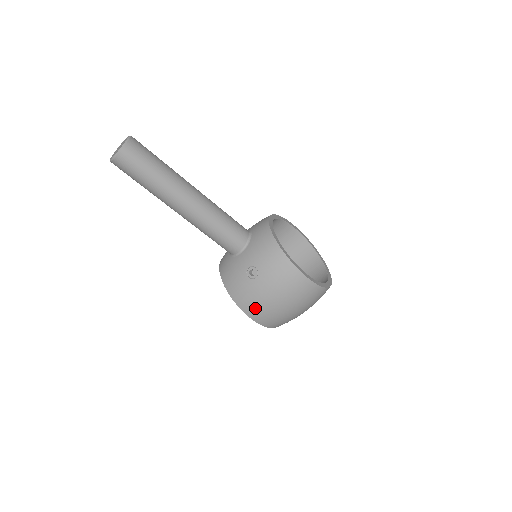
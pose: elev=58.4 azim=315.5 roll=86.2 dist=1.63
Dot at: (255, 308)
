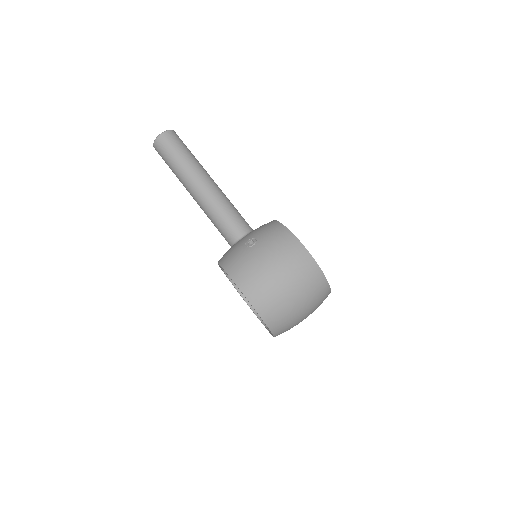
Dot at: (248, 276)
